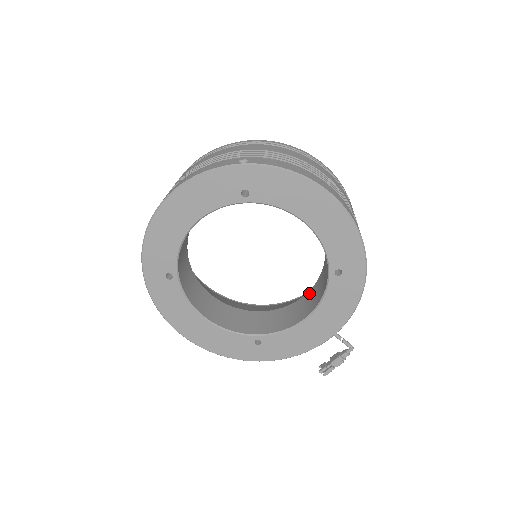
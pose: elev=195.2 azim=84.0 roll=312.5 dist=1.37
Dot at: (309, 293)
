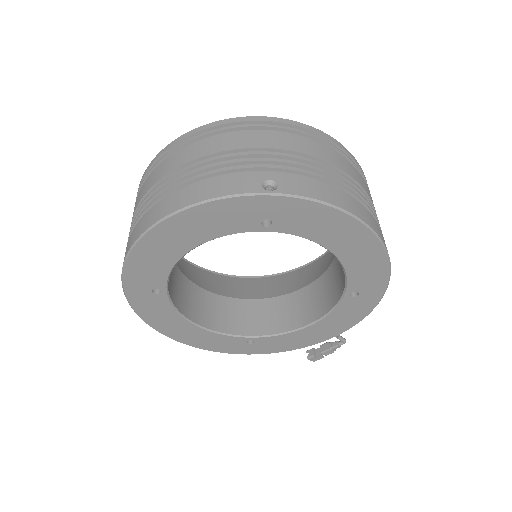
Dot at: (308, 289)
